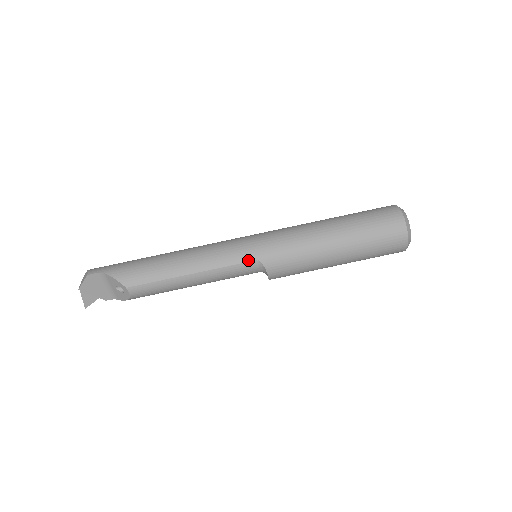
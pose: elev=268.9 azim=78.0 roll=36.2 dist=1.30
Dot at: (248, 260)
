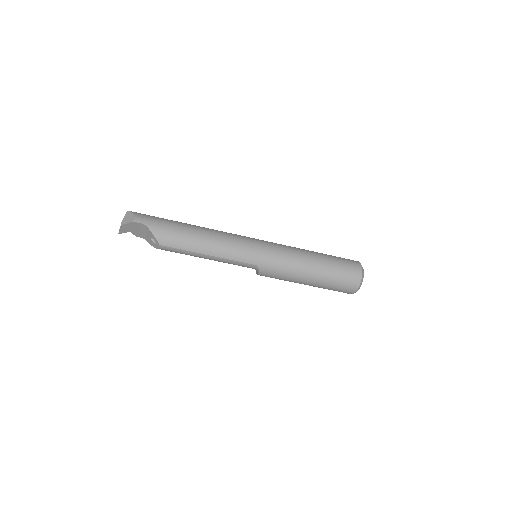
Dot at: (251, 263)
